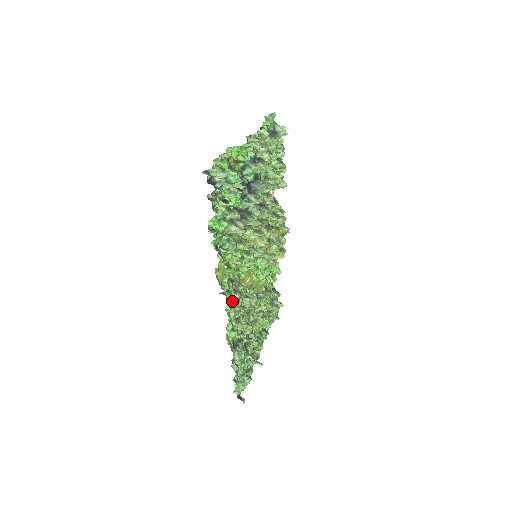
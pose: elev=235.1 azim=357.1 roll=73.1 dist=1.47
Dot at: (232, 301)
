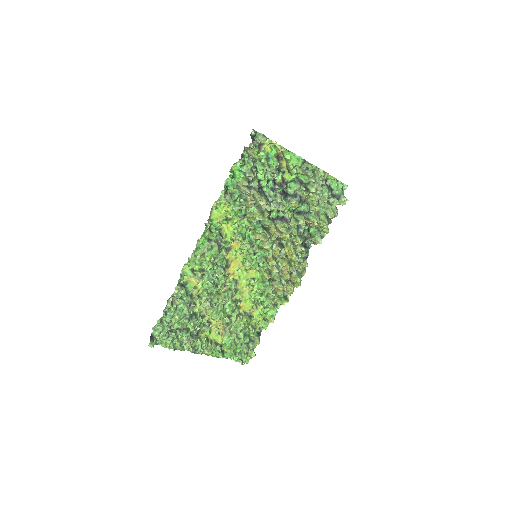
Dot at: (208, 242)
